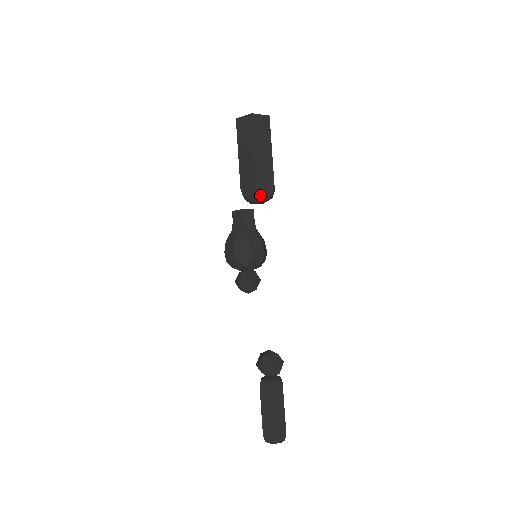
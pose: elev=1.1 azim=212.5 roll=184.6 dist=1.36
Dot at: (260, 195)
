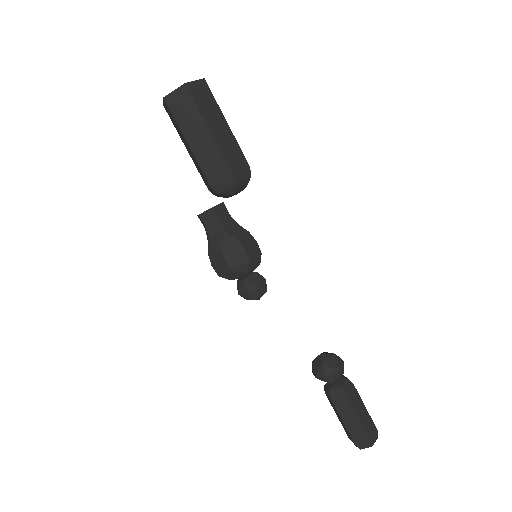
Dot at: (239, 184)
